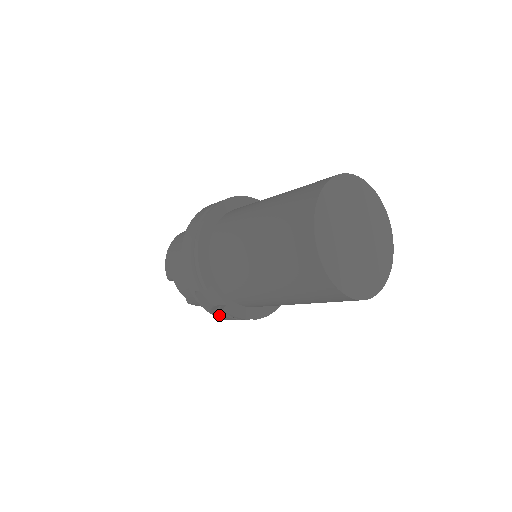
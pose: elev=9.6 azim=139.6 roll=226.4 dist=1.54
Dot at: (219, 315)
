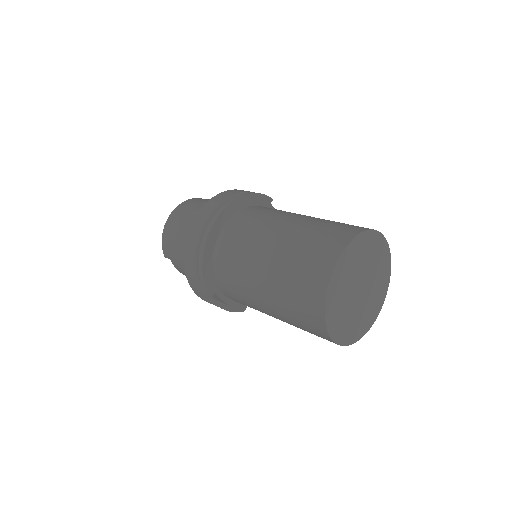
Dot at: occluded
